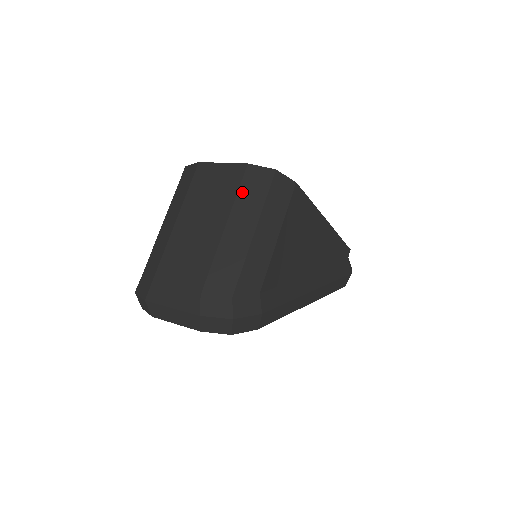
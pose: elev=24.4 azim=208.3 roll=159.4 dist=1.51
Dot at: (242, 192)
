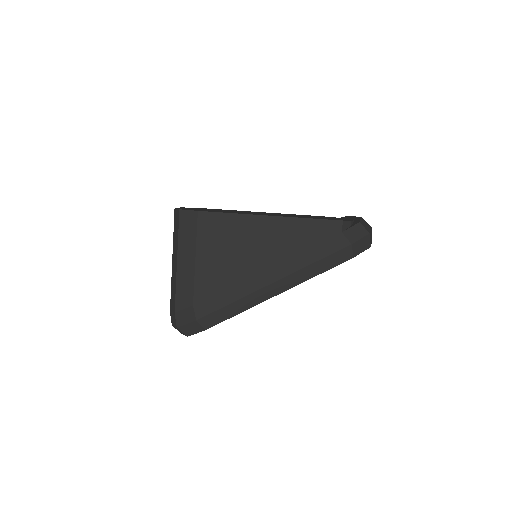
Dot at: (174, 232)
